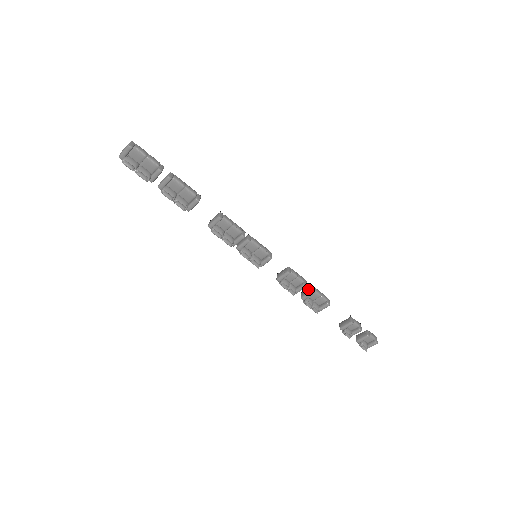
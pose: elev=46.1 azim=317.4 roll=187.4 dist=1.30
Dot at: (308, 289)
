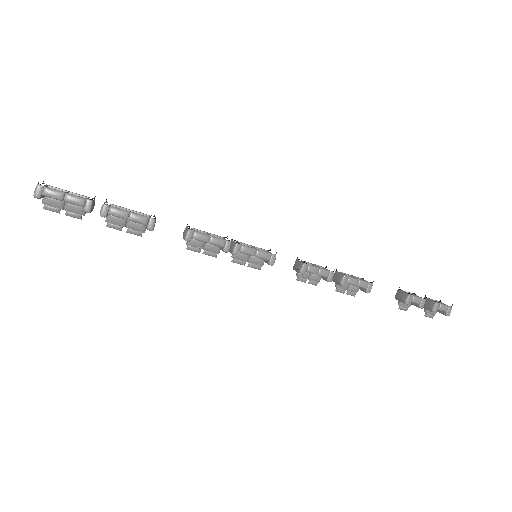
Dot at: (339, 277)
